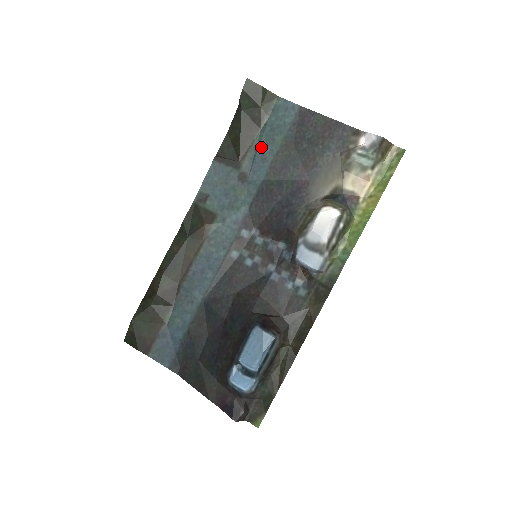
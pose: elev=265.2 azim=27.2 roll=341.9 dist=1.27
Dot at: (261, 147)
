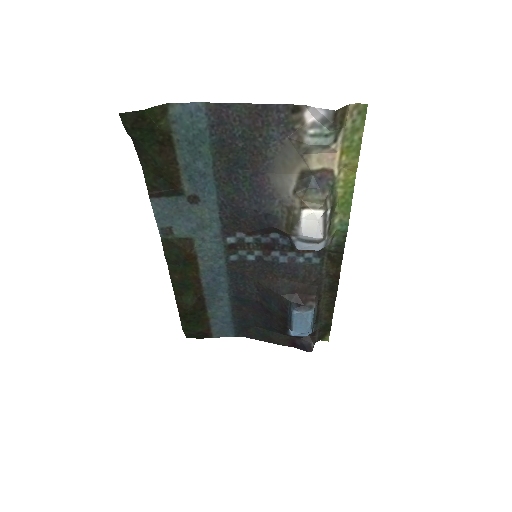
Dot at: (191, 165)
